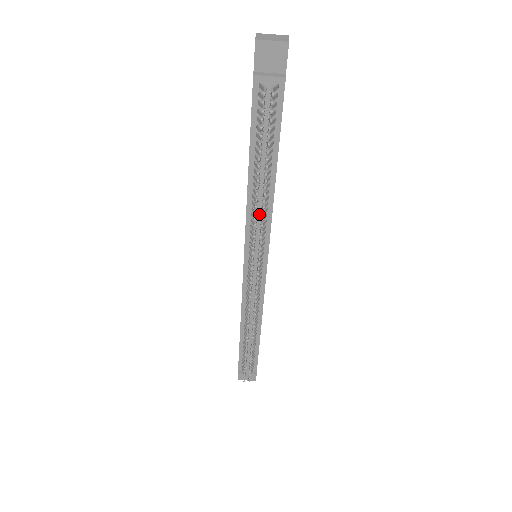
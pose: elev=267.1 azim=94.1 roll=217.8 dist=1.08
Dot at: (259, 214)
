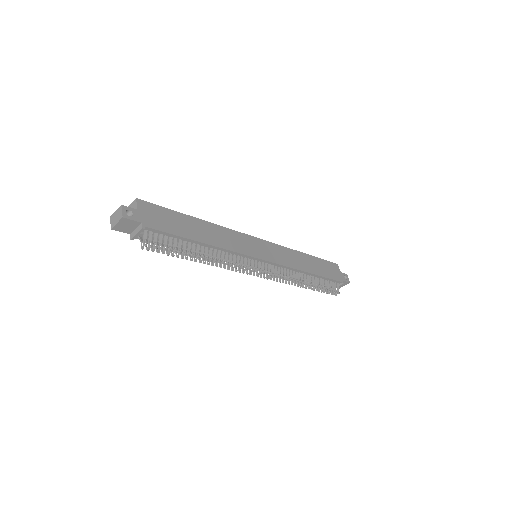
Dot at: (223, 257)
